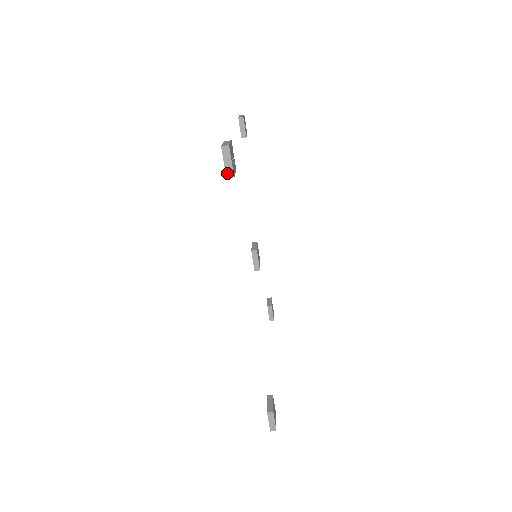
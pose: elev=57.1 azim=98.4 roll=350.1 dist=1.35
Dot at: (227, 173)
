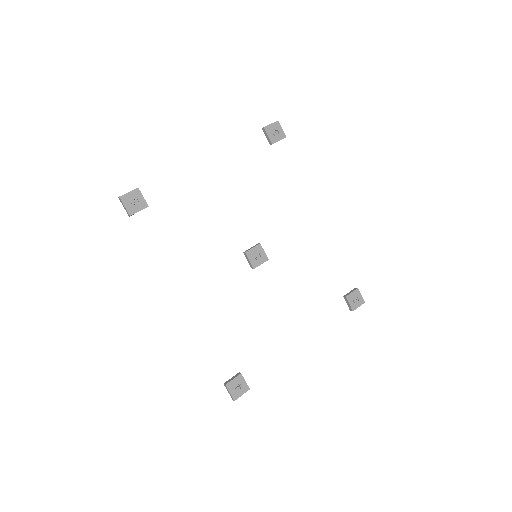
Dot at: (128, 213)
